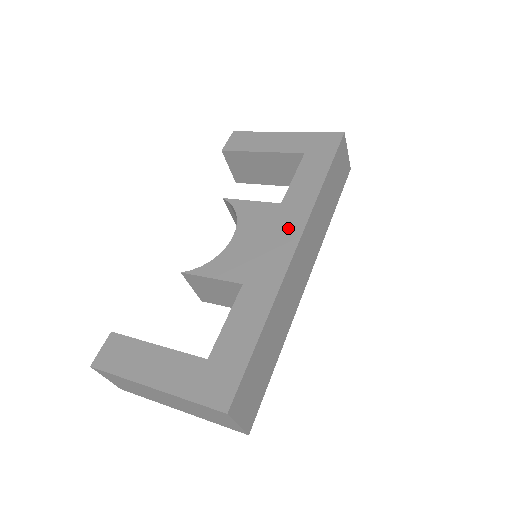
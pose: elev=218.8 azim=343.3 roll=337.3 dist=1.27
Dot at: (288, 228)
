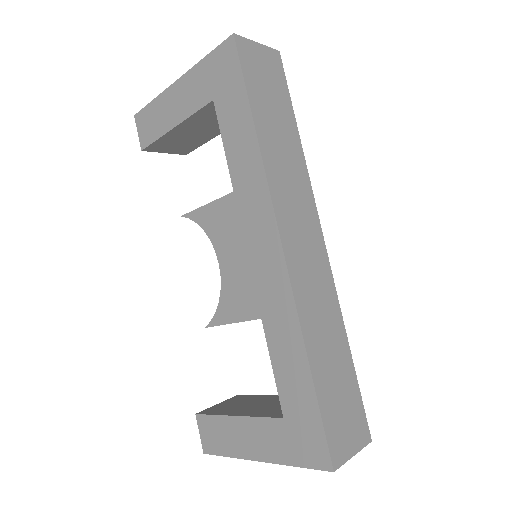
Dot at: (259, 224)
